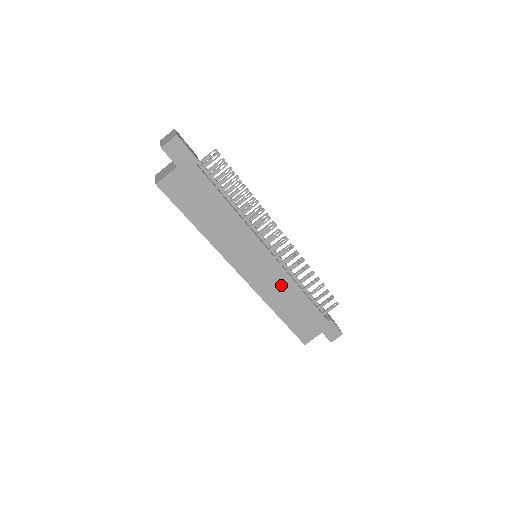
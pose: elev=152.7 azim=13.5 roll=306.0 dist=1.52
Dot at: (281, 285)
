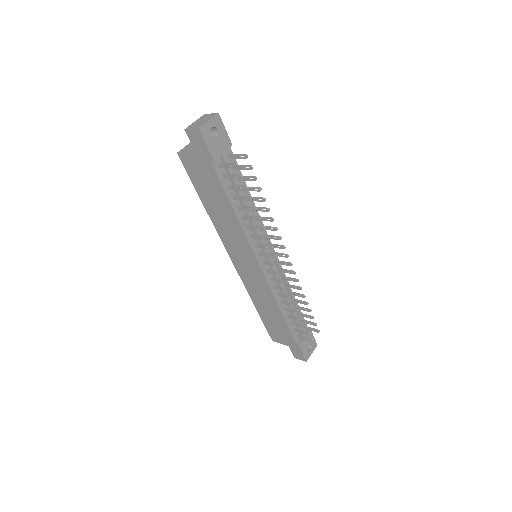
Dot at: (263, 292)
